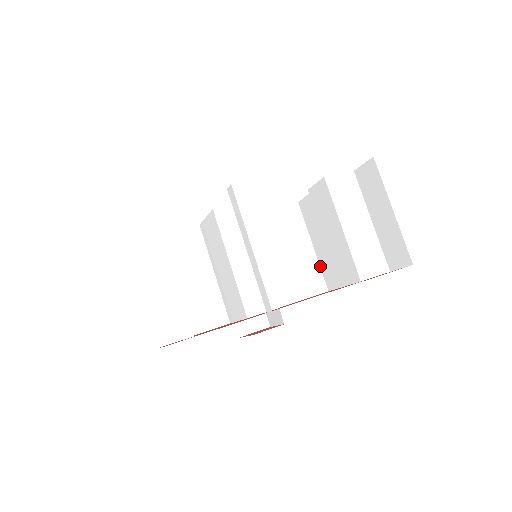
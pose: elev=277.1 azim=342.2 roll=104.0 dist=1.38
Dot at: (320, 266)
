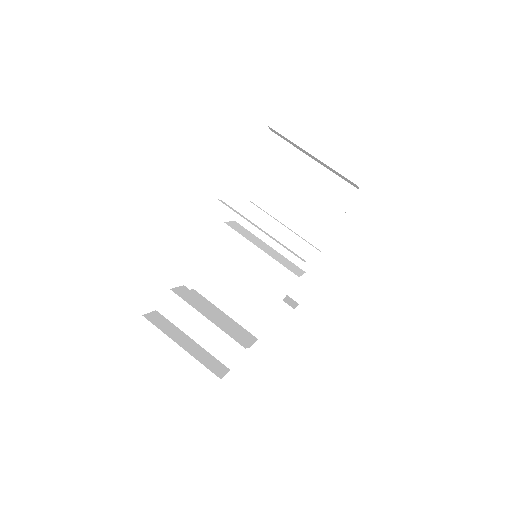
Dot at: occluded
